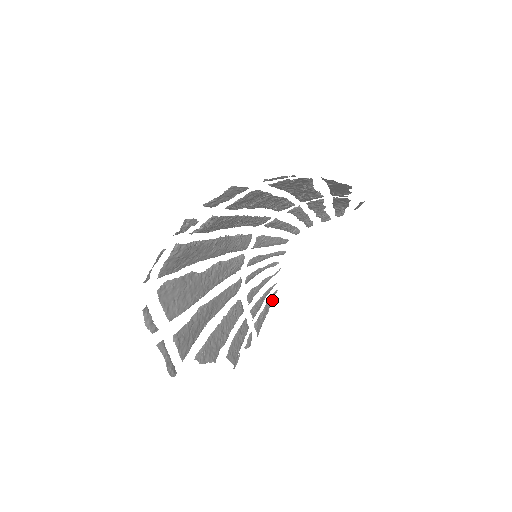
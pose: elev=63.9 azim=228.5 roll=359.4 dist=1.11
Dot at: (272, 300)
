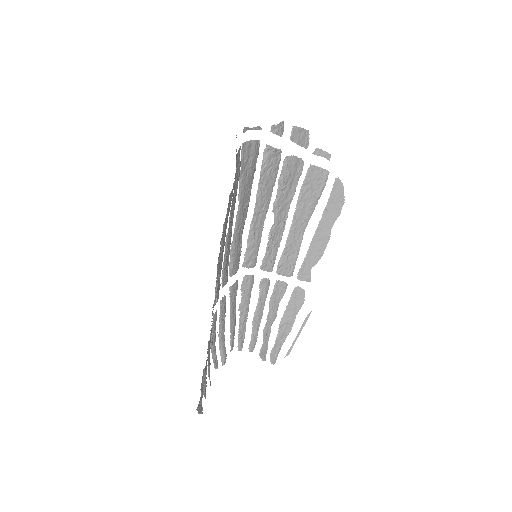
Dot at: (199, 413)
